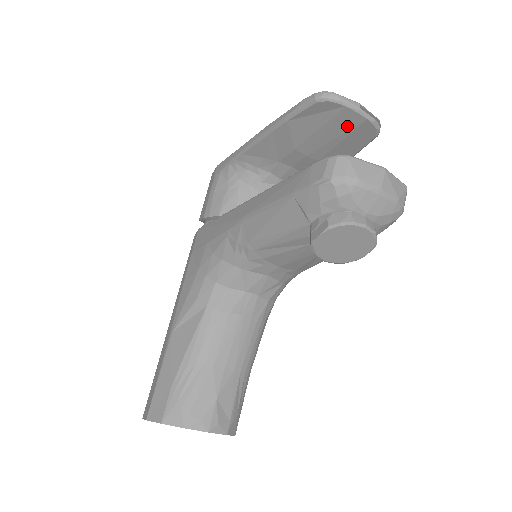
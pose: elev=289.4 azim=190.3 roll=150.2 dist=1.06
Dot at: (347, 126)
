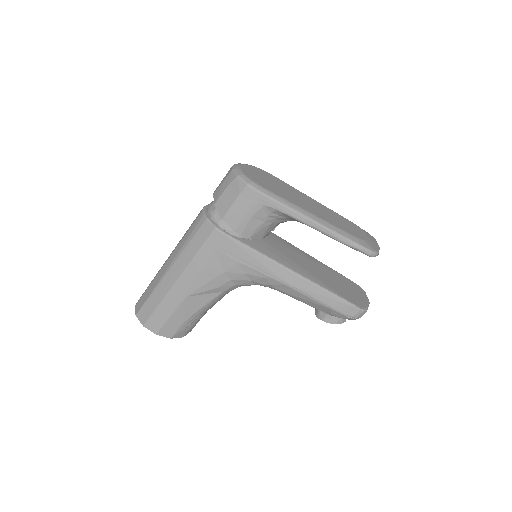
Dot at: occluded
